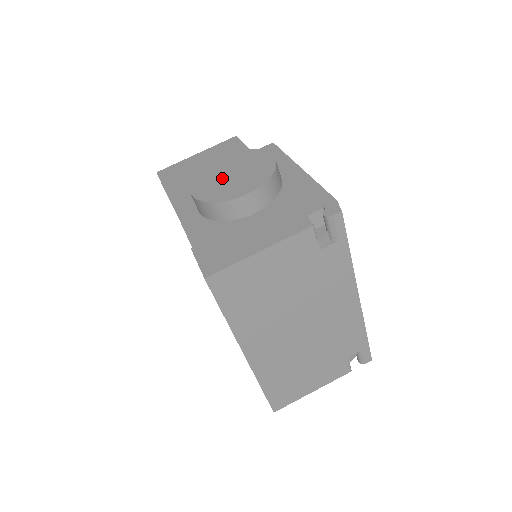
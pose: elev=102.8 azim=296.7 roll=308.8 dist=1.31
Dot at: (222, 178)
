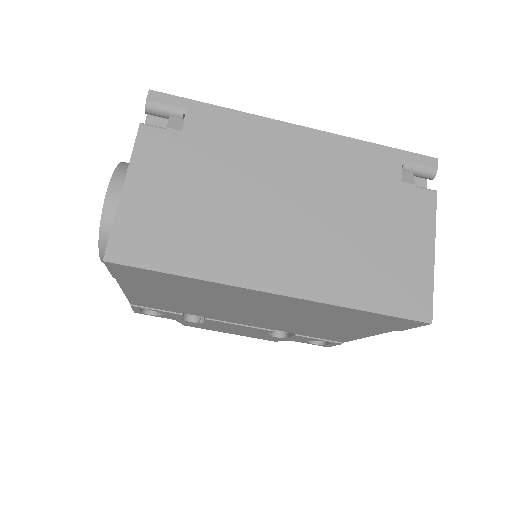
Dot at: occluded
